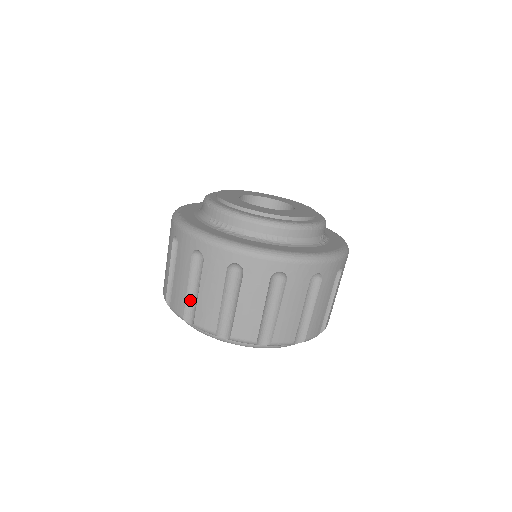
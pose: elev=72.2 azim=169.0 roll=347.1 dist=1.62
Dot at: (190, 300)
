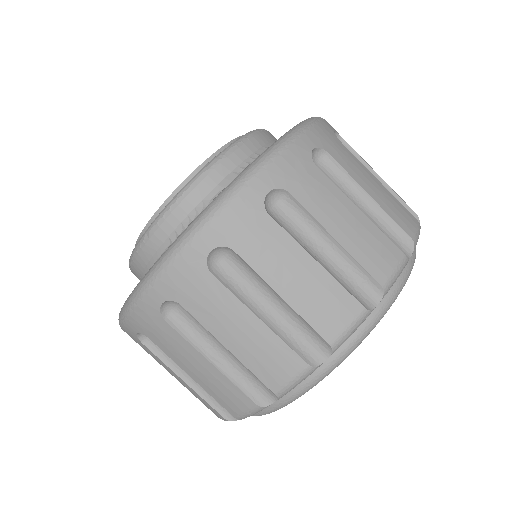
Dot at: (284, 332)
